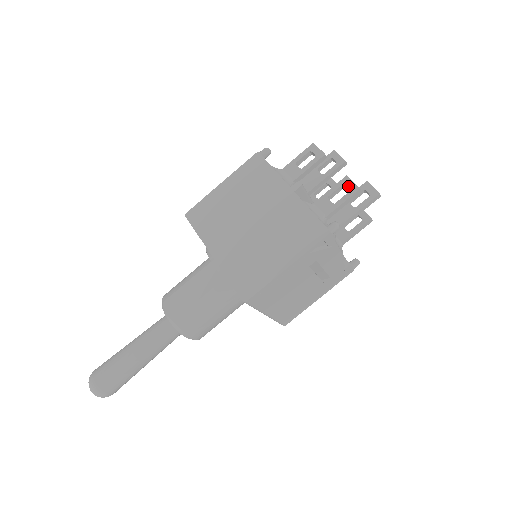
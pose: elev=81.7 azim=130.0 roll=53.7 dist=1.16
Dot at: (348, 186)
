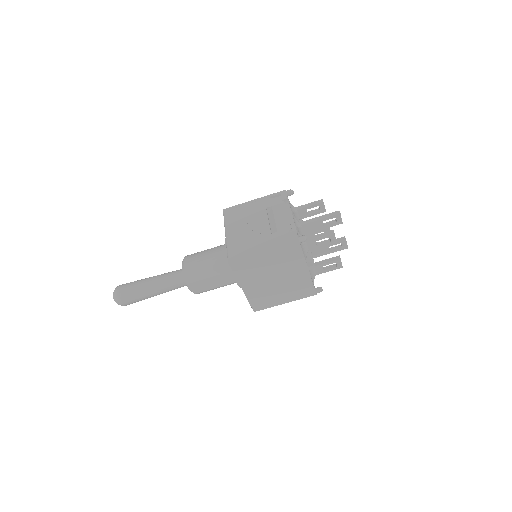
Dot at: (338, 265)
